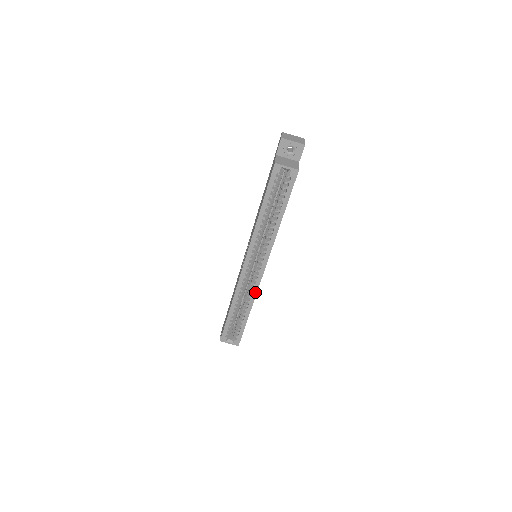
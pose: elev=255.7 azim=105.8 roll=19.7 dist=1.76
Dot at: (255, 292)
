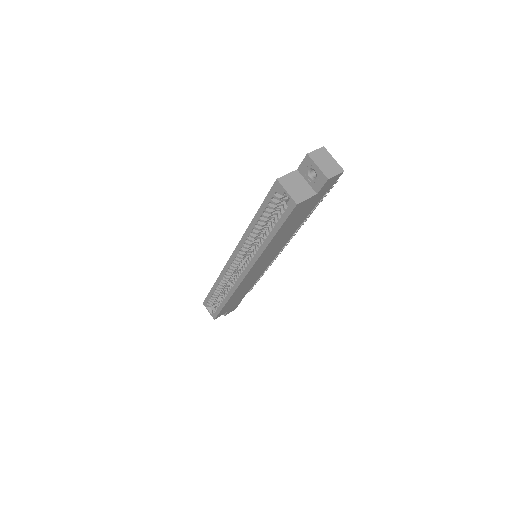
Dot at: (234, 288)
